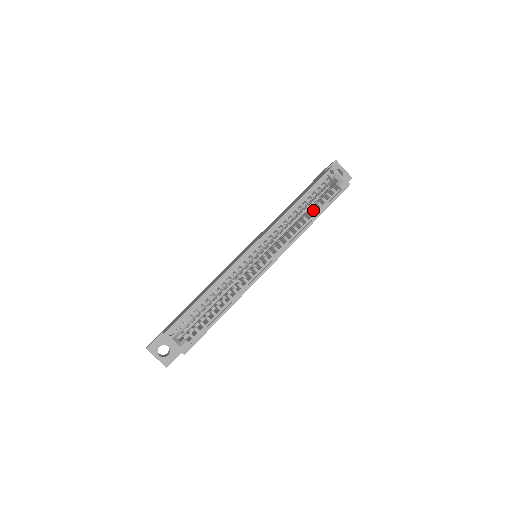
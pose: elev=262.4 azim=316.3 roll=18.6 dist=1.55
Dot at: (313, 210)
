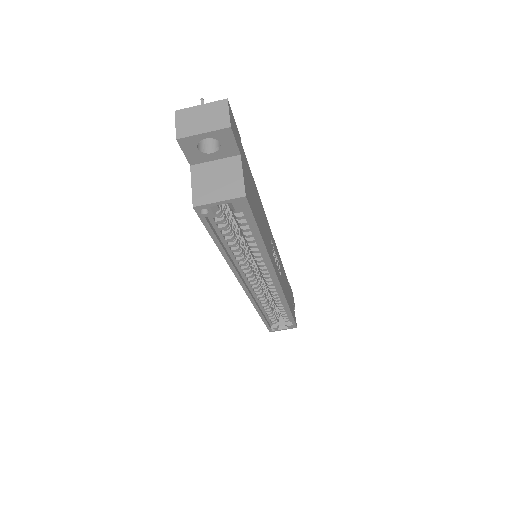
Dot at: (248, 235)
